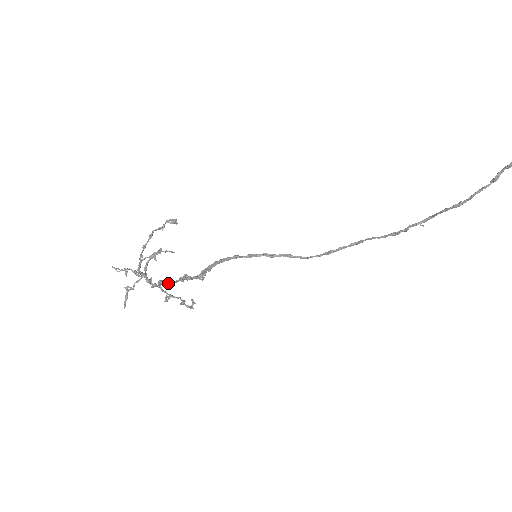
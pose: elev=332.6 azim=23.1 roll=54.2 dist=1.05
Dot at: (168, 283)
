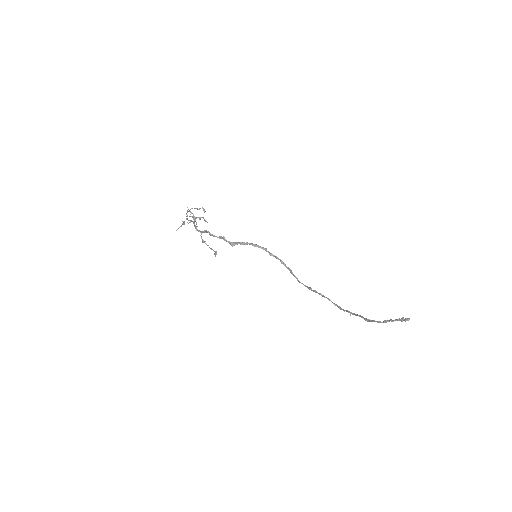
Dot at: (210, 234)
